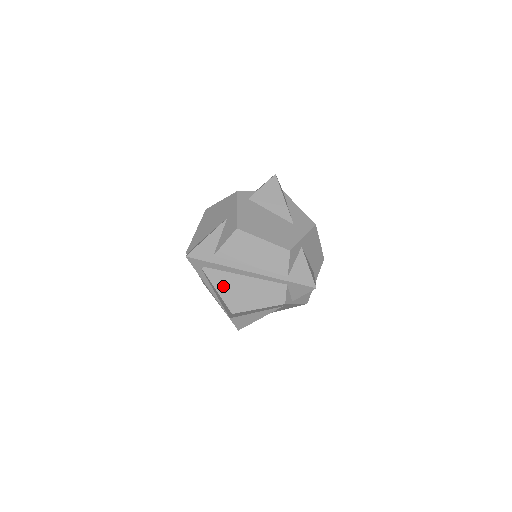
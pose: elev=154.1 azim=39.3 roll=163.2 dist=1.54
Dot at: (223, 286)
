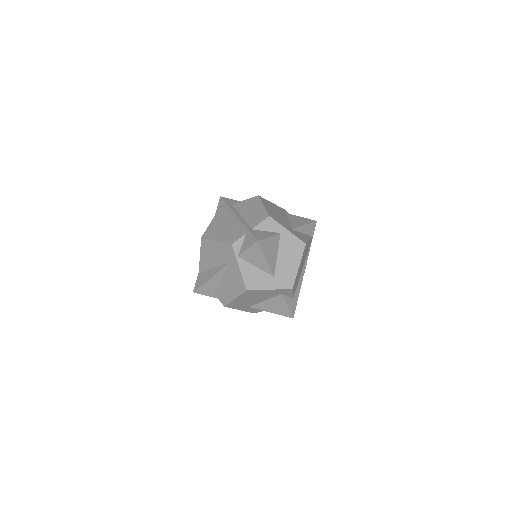
Dot at: (217, 221)
